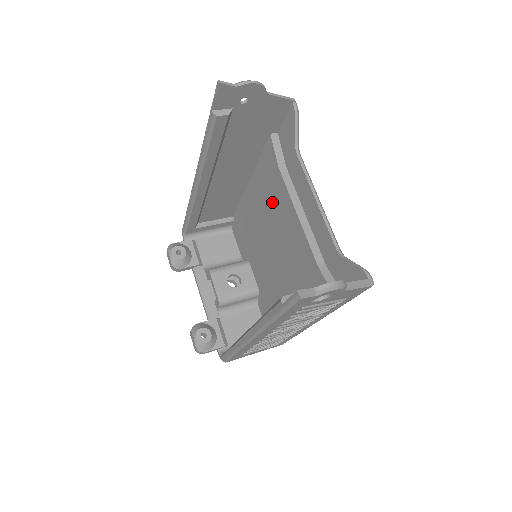
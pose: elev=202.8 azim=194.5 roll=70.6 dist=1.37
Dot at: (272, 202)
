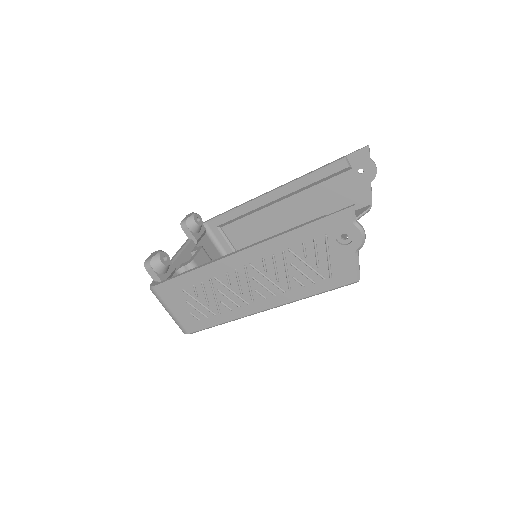
Dot at: occluded
